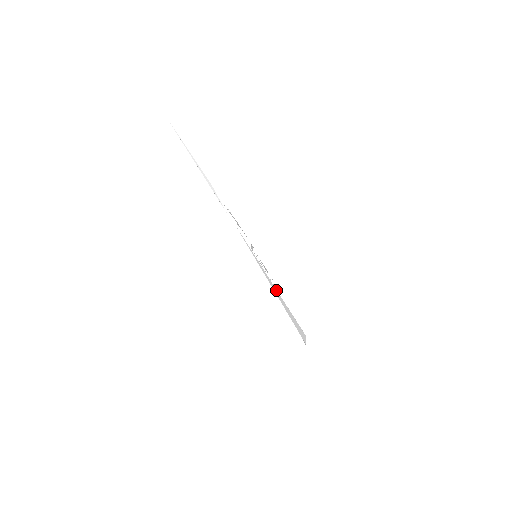
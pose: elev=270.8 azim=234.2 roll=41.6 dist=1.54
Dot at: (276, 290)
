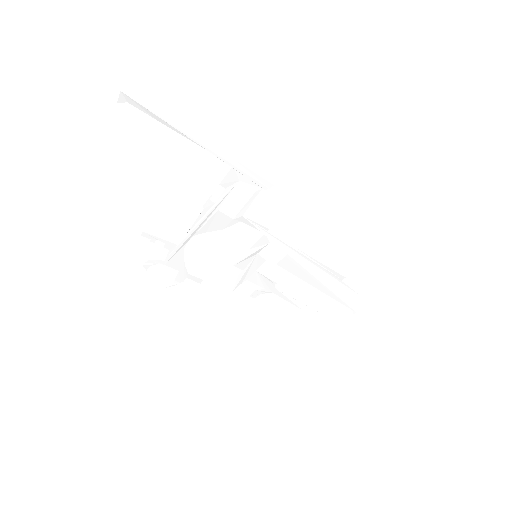
Dot at: (317, 268)
